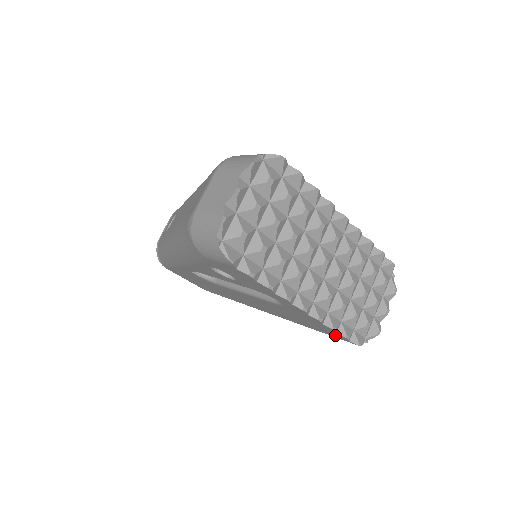
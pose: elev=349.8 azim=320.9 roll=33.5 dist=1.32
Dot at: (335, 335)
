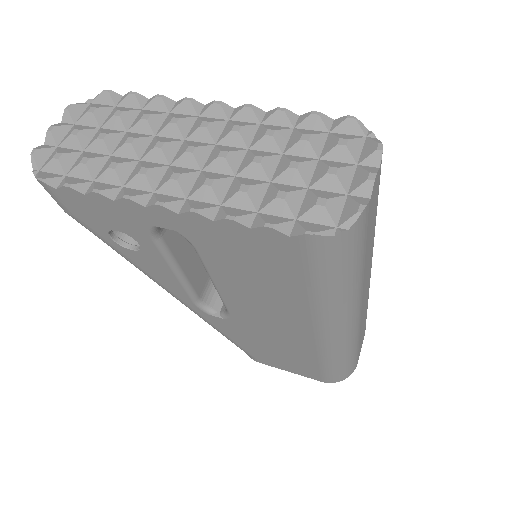
Dot at: (282, 248)
